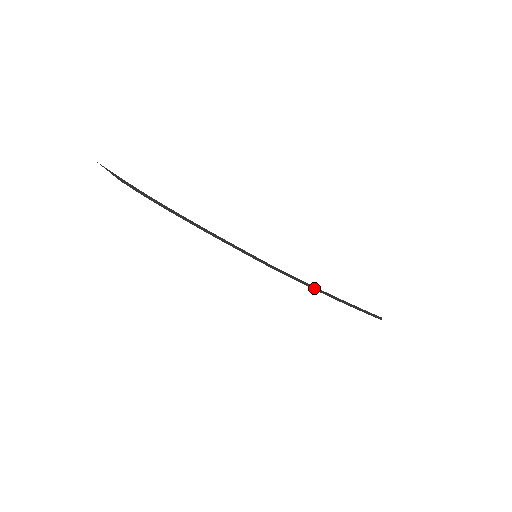
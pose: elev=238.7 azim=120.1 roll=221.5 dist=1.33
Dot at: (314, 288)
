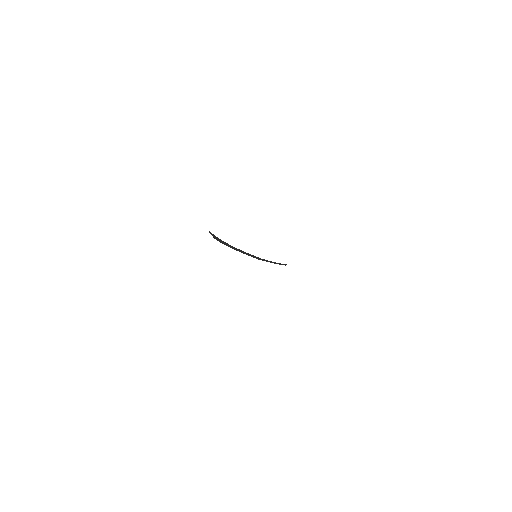
Dot at: occluded
